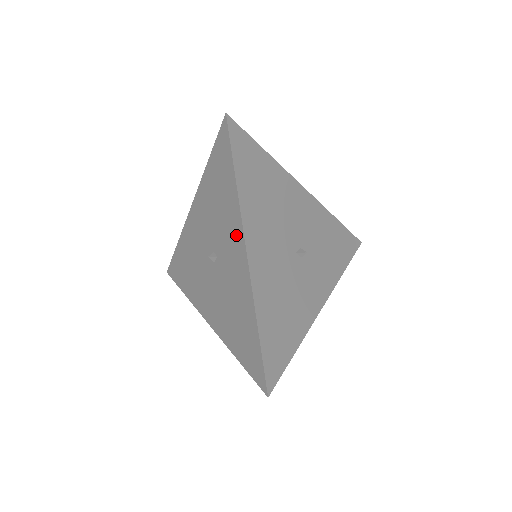
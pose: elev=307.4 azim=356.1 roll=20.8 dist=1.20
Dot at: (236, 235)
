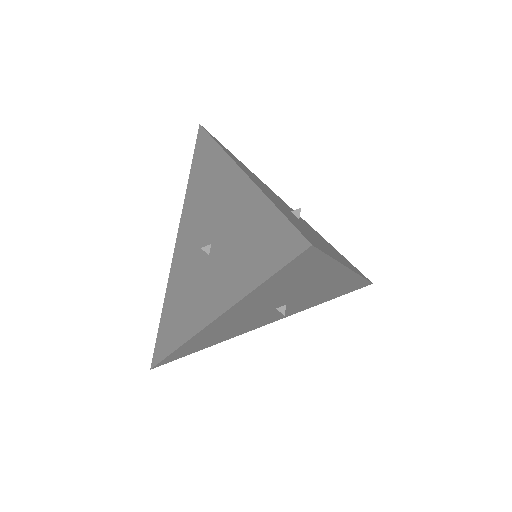
Dot at: (220, 298)
